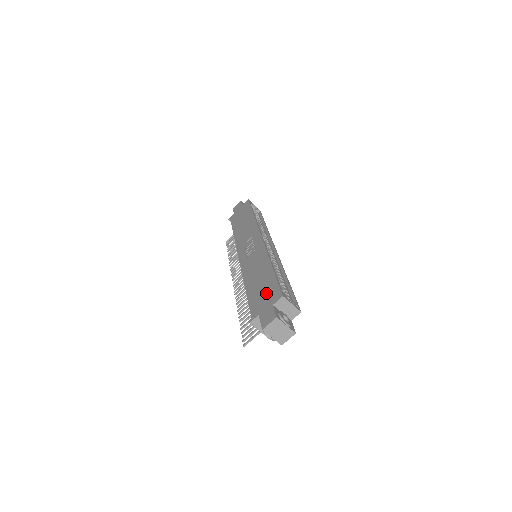
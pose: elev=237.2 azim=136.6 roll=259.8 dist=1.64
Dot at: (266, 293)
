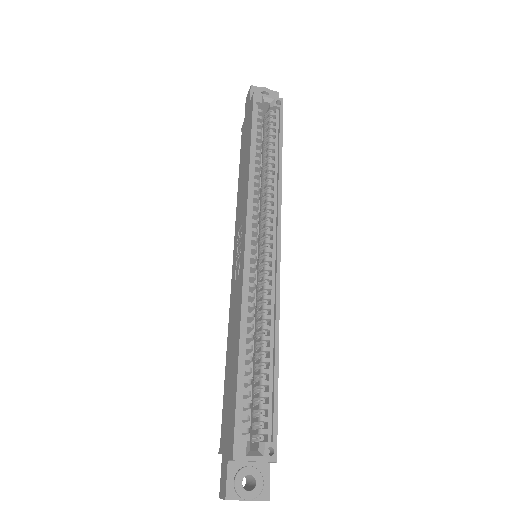
Dot at: (228, 416)
